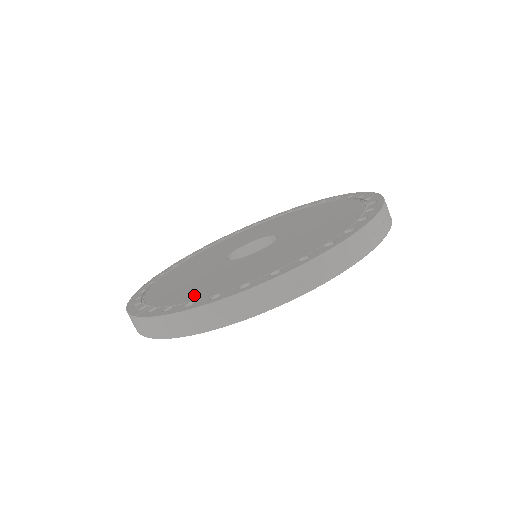
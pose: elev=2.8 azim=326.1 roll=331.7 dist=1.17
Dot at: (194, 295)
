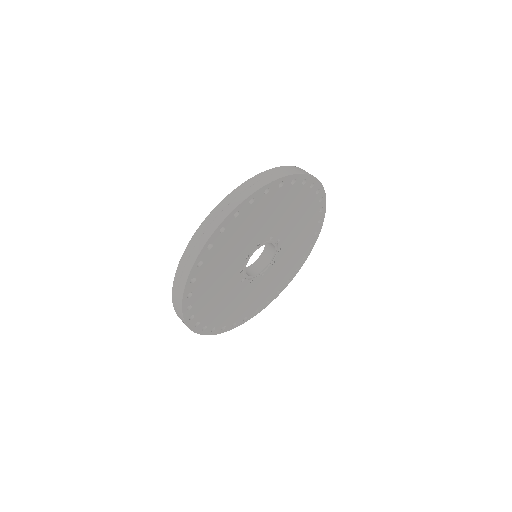
Dot at: occluded
